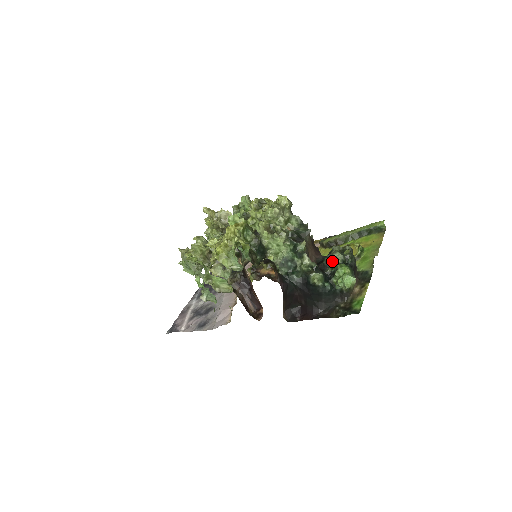
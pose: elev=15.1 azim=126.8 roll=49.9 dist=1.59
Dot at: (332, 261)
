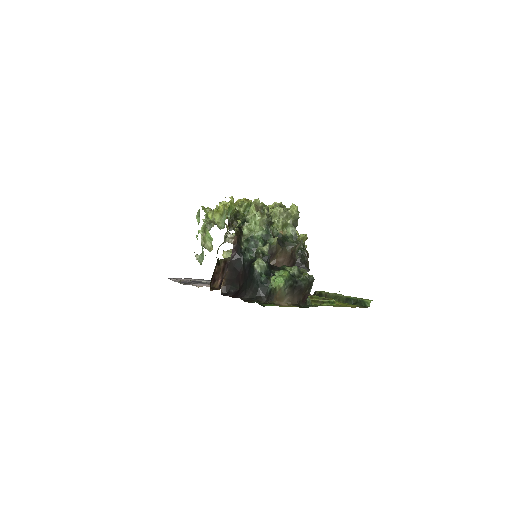
Dot at: (286, 268)
